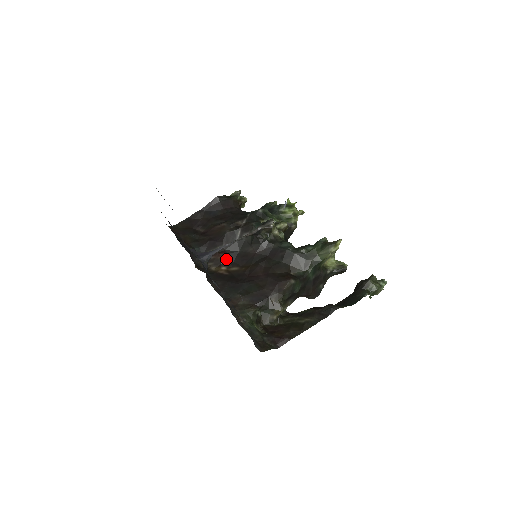
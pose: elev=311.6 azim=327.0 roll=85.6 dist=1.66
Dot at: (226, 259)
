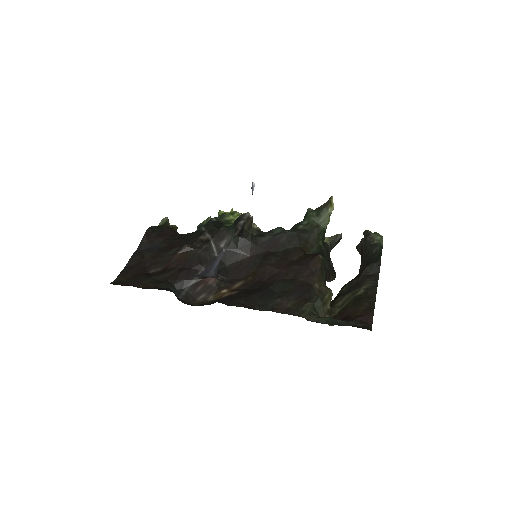
Dot at: (219, 280)
